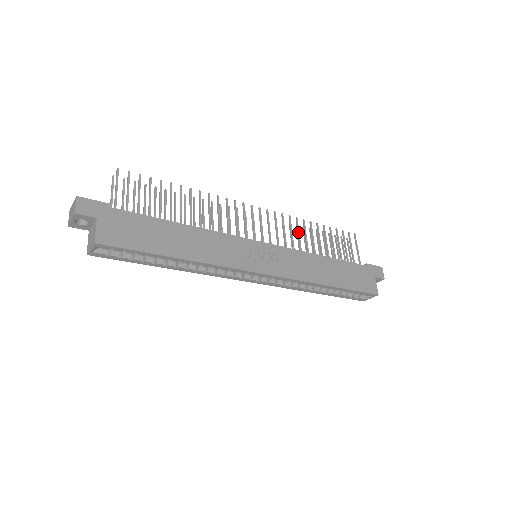
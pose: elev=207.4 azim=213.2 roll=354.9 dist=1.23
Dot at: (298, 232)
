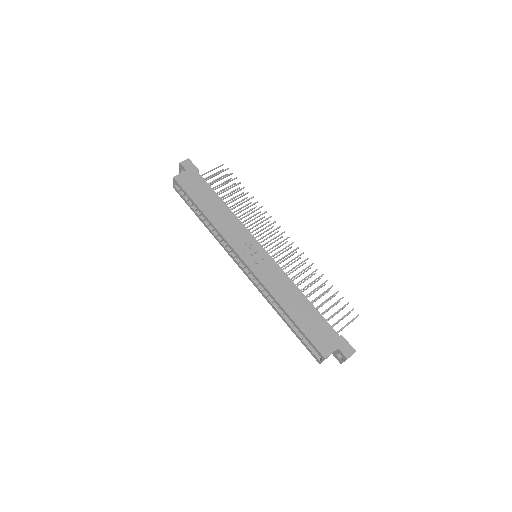
Dot at: (303, 270)
